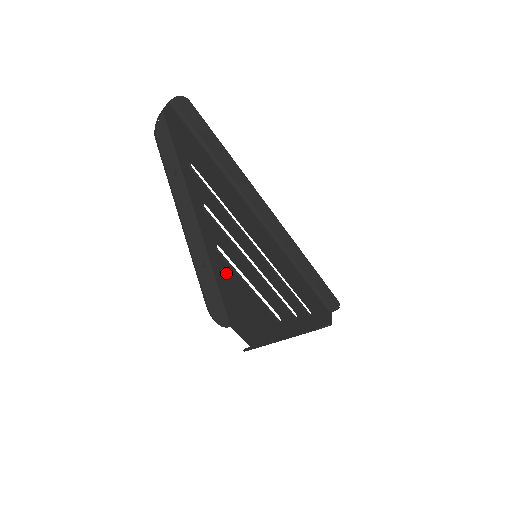
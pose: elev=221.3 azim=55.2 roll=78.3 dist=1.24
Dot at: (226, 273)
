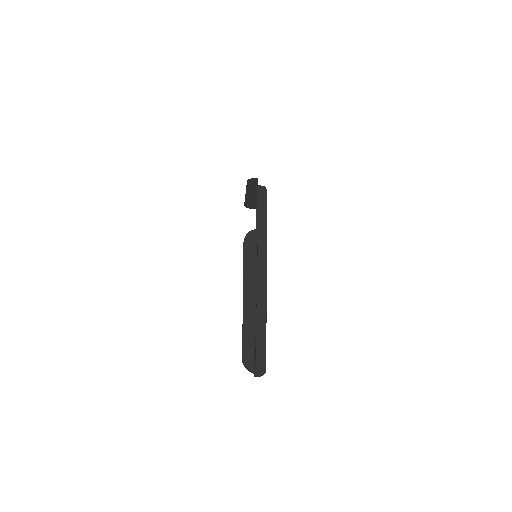
Dot at: occluded
